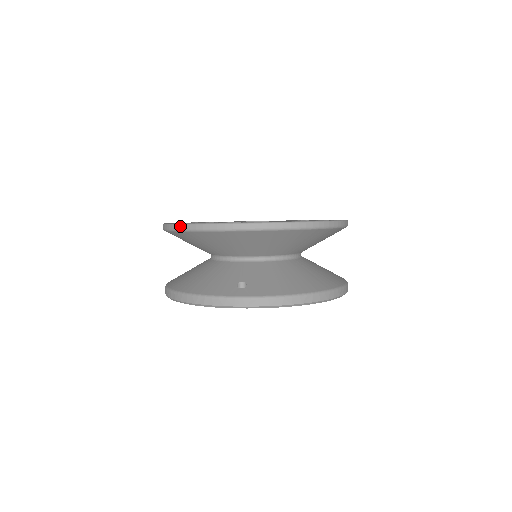
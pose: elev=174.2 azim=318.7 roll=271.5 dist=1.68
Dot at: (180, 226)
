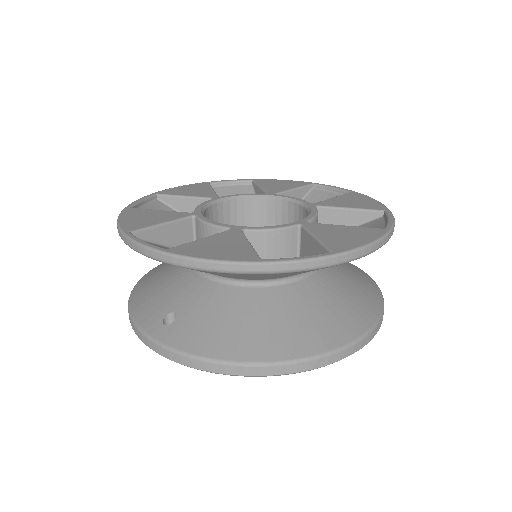
Dot at: occluded
